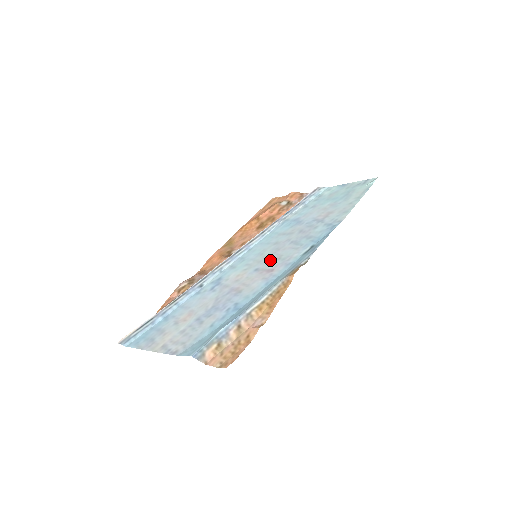
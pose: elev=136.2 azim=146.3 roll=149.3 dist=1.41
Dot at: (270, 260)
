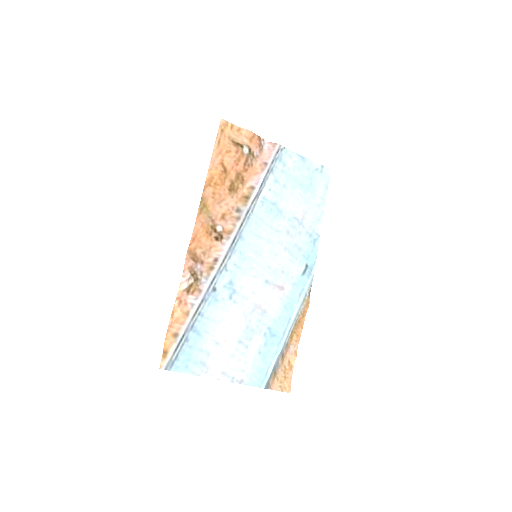
Dot at: (275, 271)
